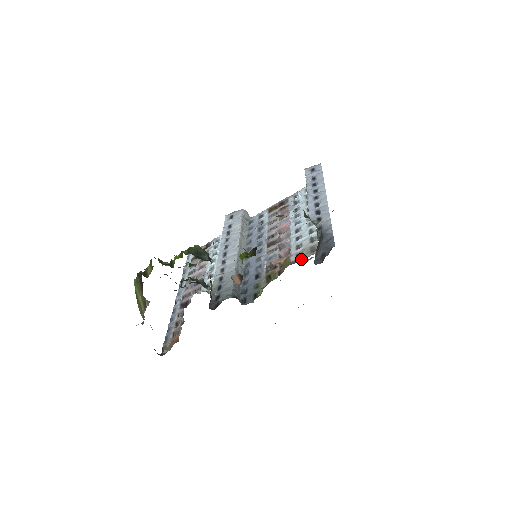
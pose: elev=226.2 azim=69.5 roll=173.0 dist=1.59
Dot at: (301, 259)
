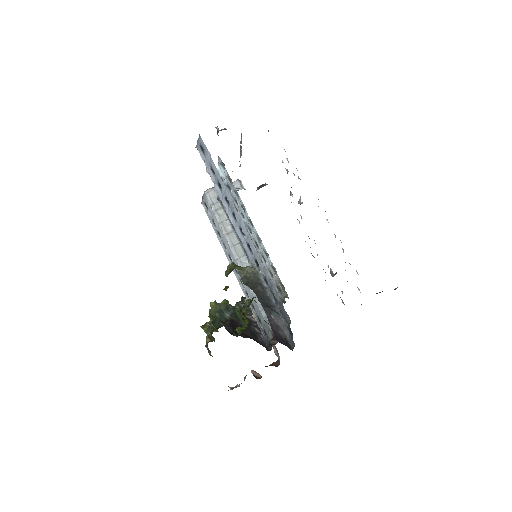
Dot at: (283, 298)
